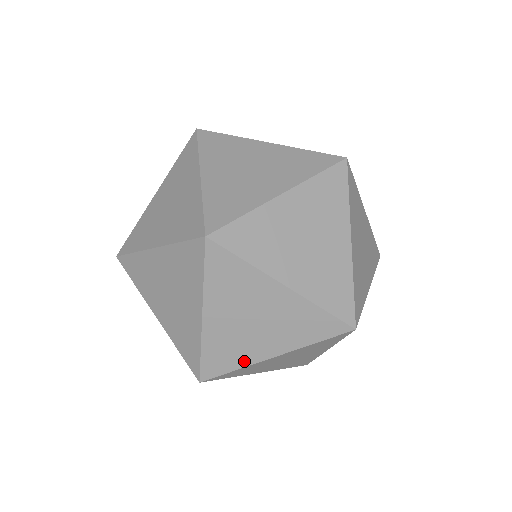
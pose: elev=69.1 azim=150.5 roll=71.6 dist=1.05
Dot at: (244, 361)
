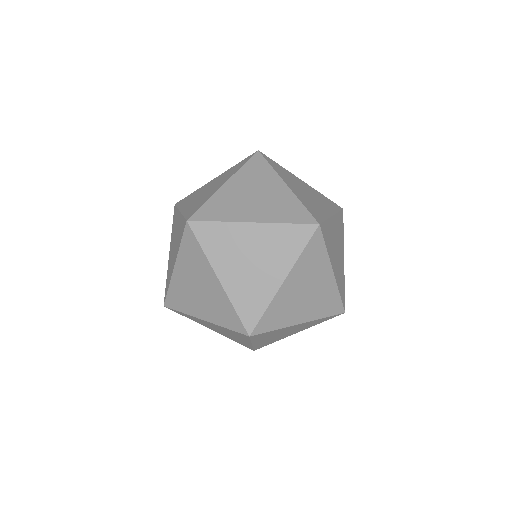
Dot at: (188, 310)
